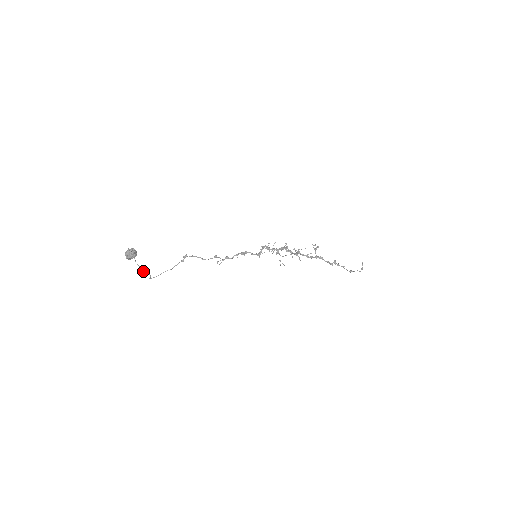
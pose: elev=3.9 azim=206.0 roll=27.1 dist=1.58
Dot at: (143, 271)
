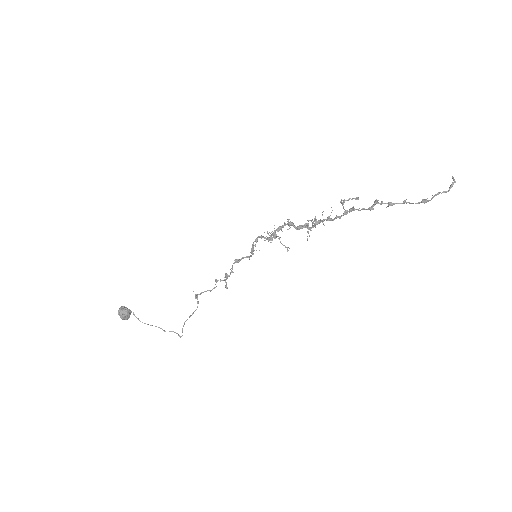
Dot at: occluded
